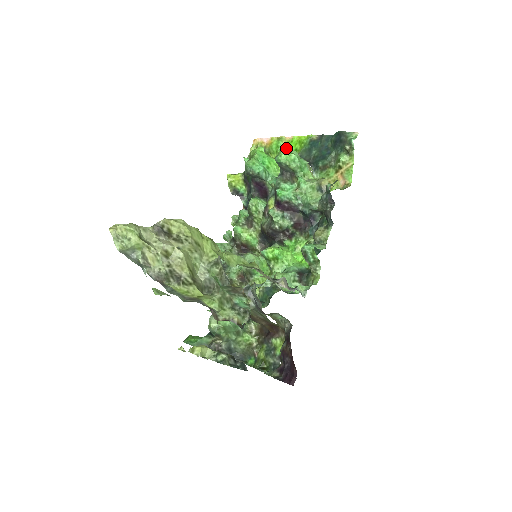
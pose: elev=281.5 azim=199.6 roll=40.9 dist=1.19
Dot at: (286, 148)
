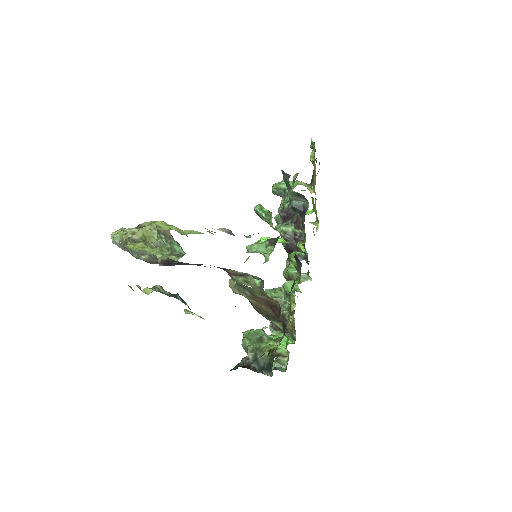
Dot at: occluded
